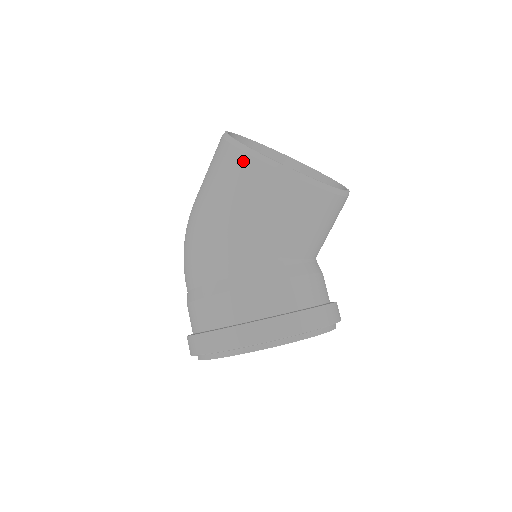
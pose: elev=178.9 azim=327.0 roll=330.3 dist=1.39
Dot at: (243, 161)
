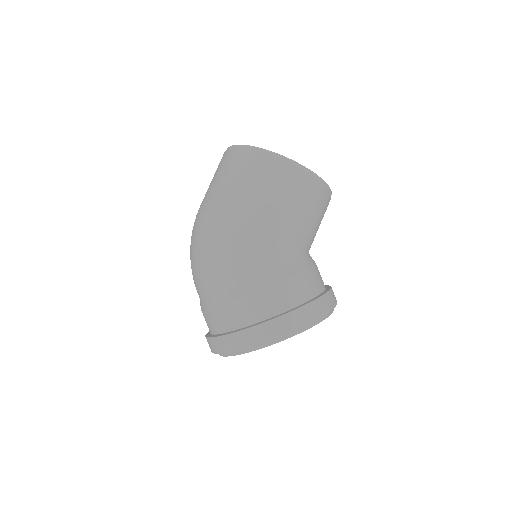
Dot at: (286, 169)
